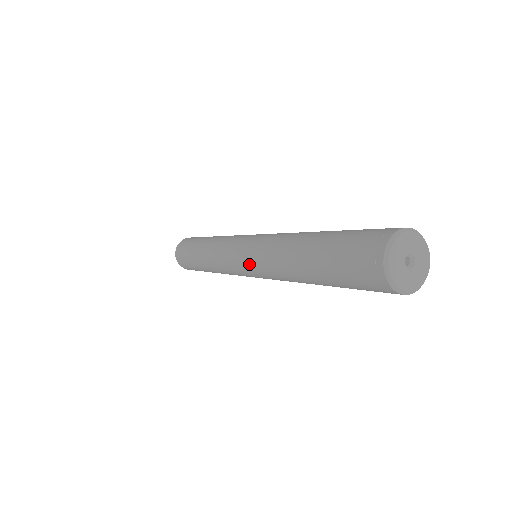
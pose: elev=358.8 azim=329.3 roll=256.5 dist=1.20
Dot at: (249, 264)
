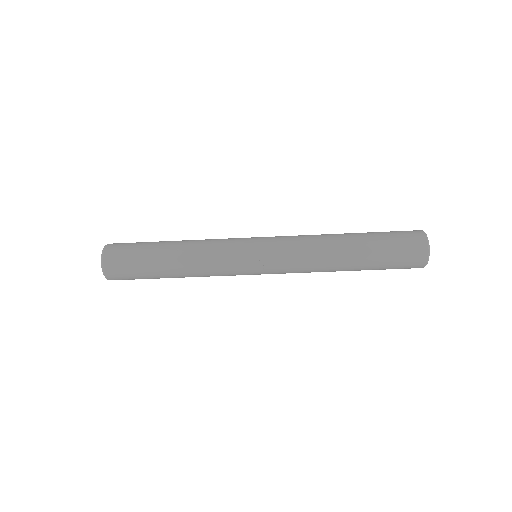
Dot at: (275, 260)
